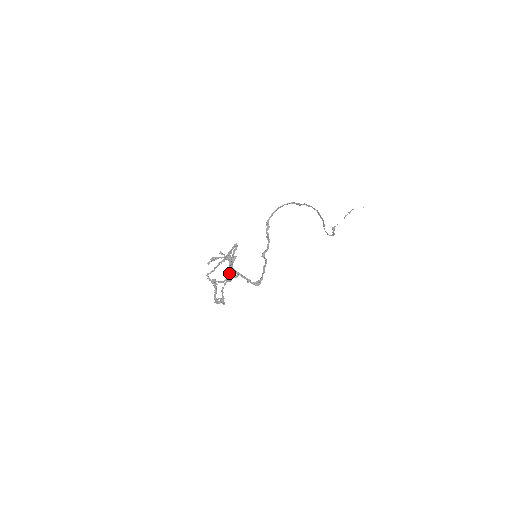
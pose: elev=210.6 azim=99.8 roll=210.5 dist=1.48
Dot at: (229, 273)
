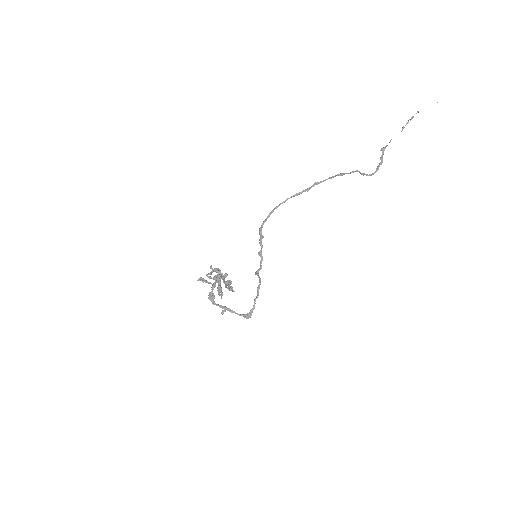
Dot at: occluded
